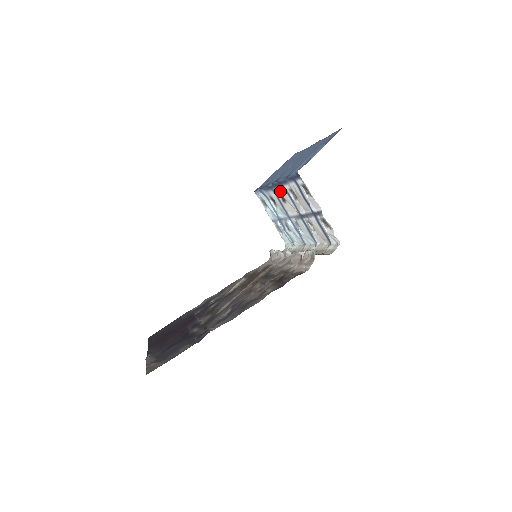
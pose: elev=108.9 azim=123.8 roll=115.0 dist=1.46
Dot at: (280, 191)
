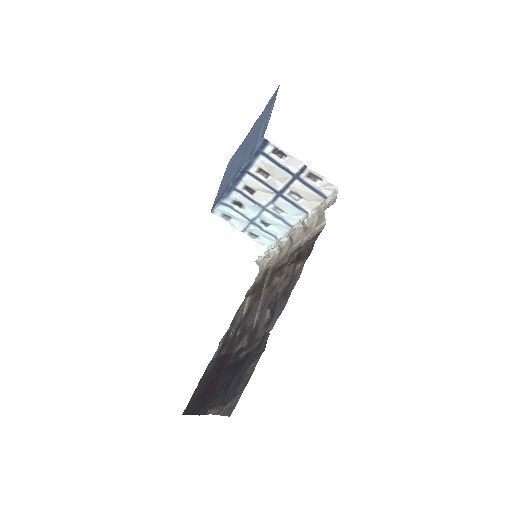
Dot at: (245, 183)
